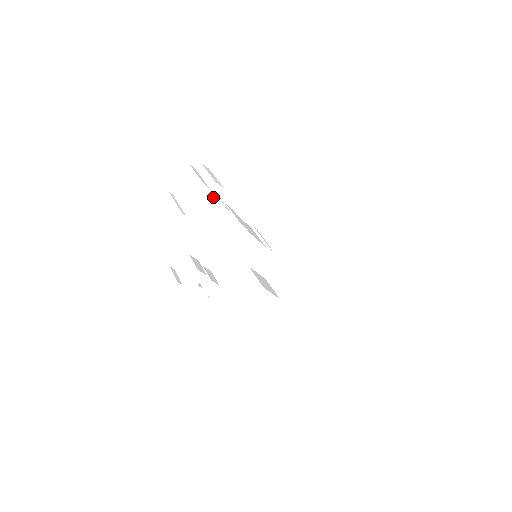
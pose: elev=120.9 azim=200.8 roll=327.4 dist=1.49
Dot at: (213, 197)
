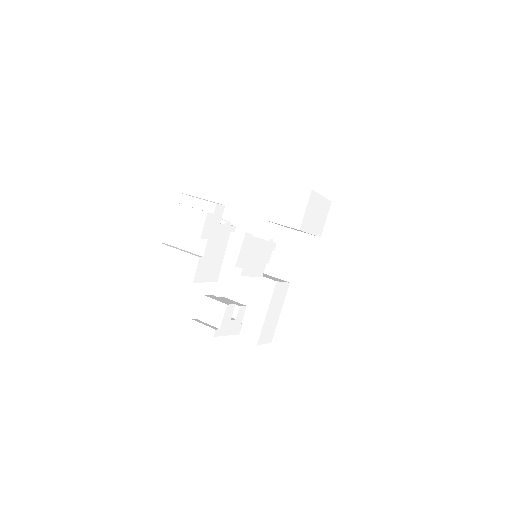
Dot at: (219, 221)
